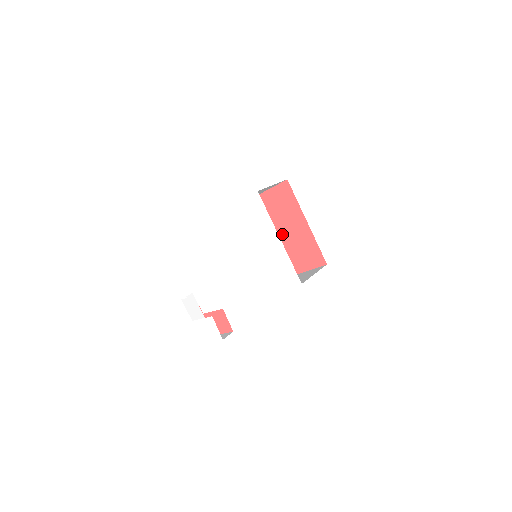
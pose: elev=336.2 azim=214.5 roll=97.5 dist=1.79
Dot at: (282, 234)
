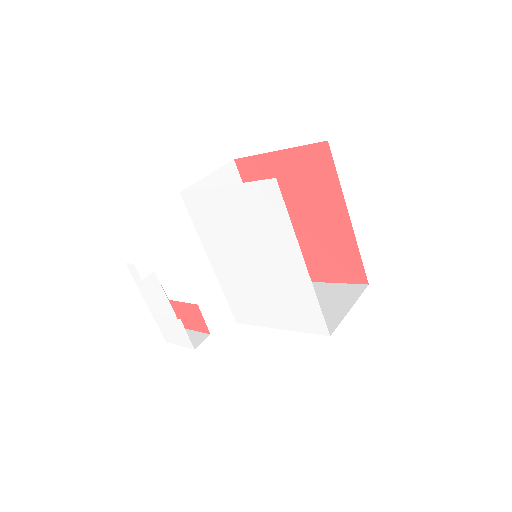
Dot at: (302, 222)
